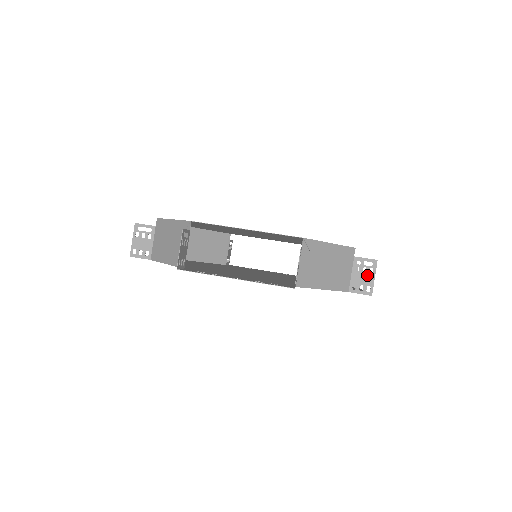
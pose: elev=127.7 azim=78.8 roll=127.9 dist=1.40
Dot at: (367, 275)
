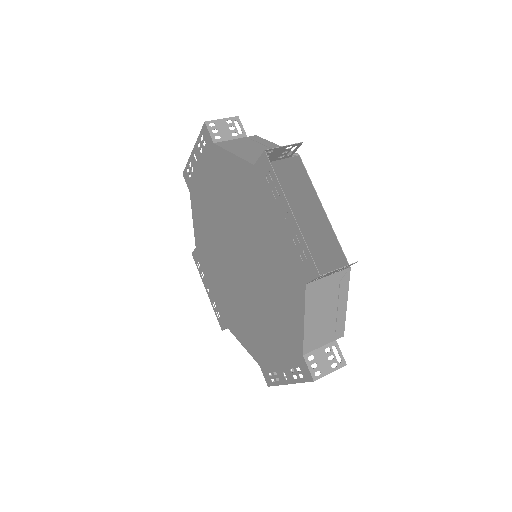
Dot at: (329, 363)
